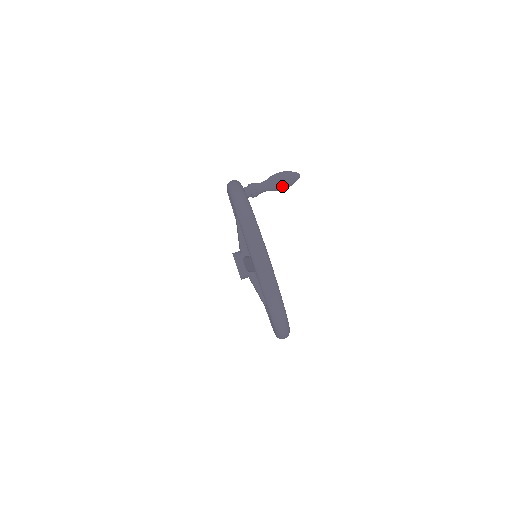
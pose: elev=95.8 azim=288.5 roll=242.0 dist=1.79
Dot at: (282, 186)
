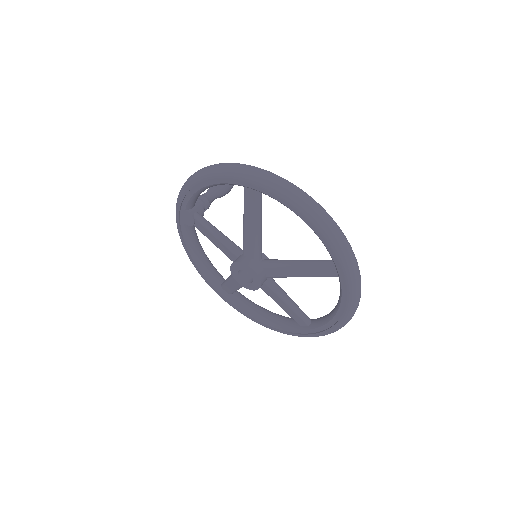
Dot at: occluded
